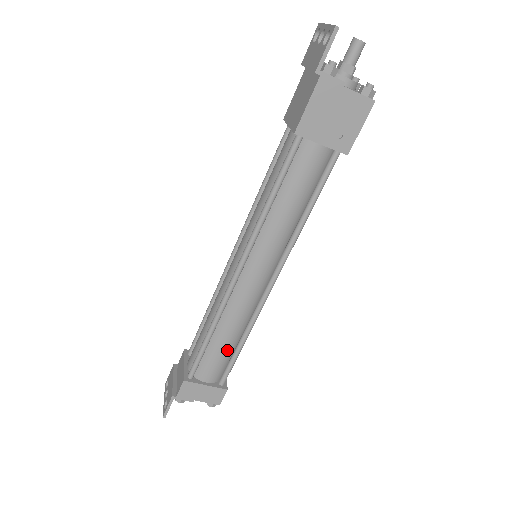
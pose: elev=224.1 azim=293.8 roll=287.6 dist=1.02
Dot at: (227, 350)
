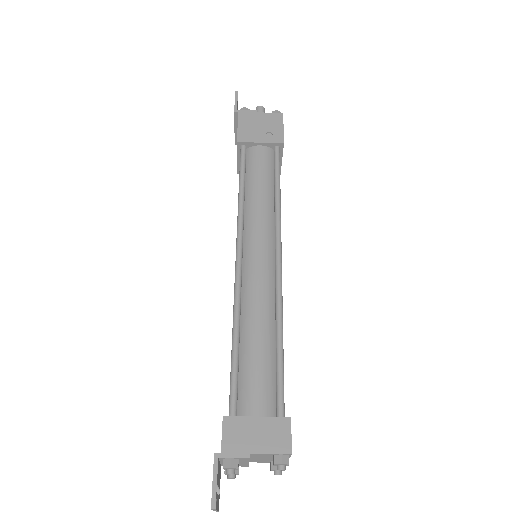
Dot at: (265, 355)
